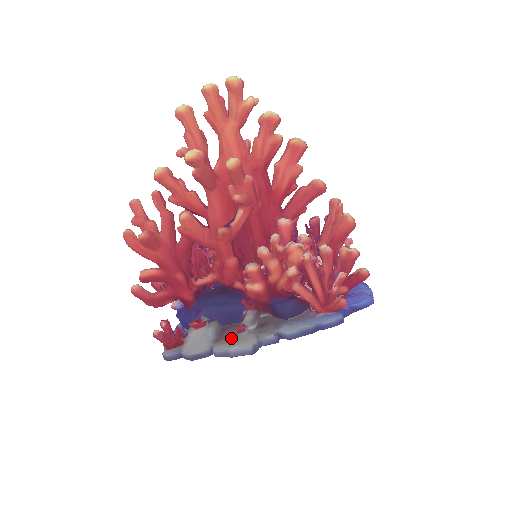
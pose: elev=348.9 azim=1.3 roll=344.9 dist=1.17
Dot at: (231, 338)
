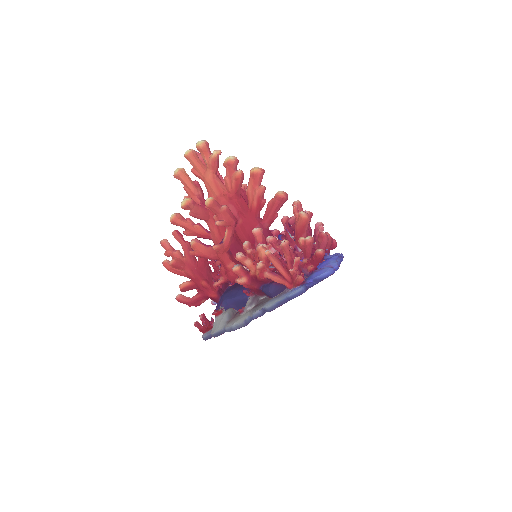
Dot at: (236, 318)
